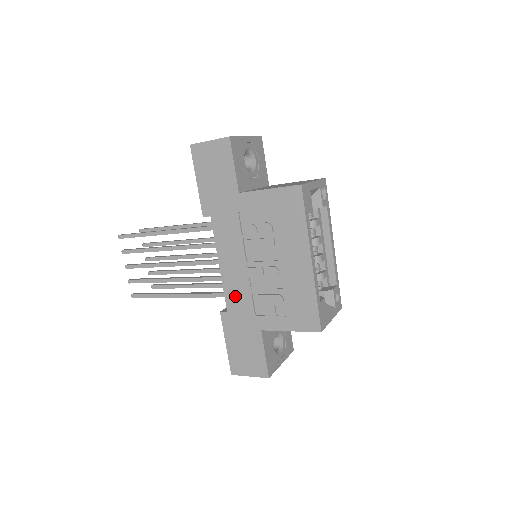
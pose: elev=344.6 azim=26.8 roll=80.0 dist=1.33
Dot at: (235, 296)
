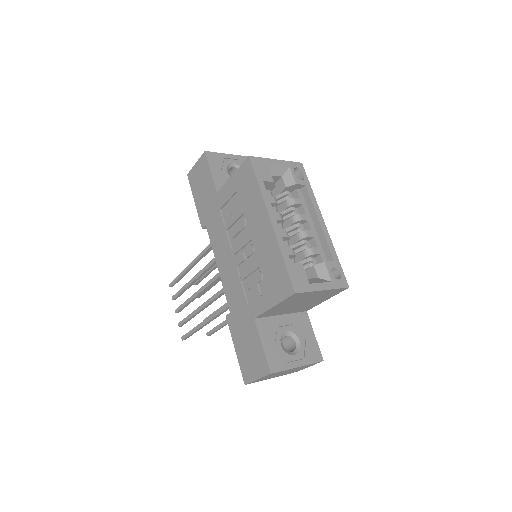
Dot at: (232, 292)
